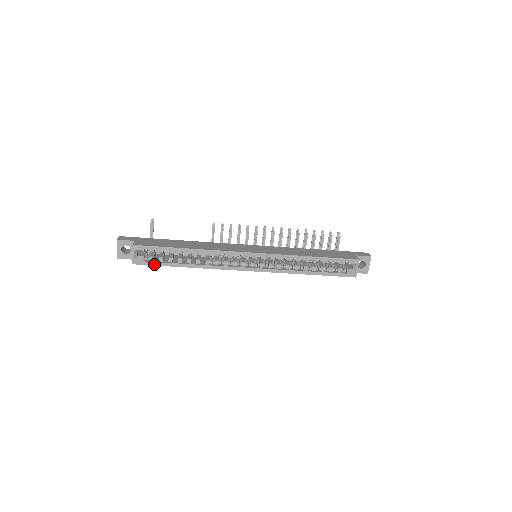
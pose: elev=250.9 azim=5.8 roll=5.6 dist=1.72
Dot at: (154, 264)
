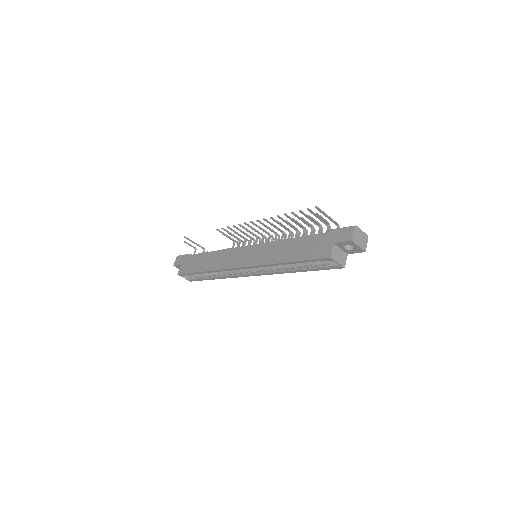
Dot at: (199, 280)
